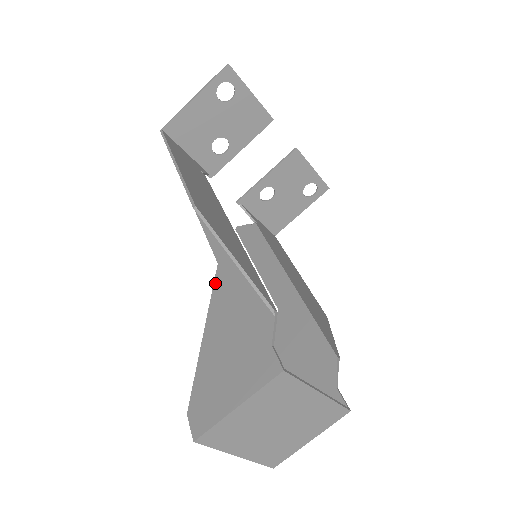
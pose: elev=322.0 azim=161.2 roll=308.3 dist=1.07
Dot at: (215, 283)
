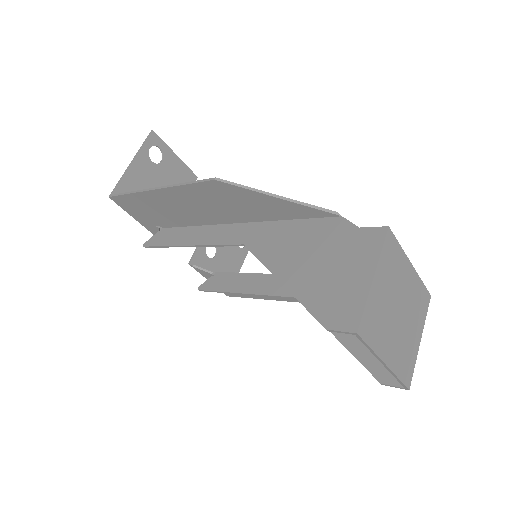
Dot at: (255, 253)
